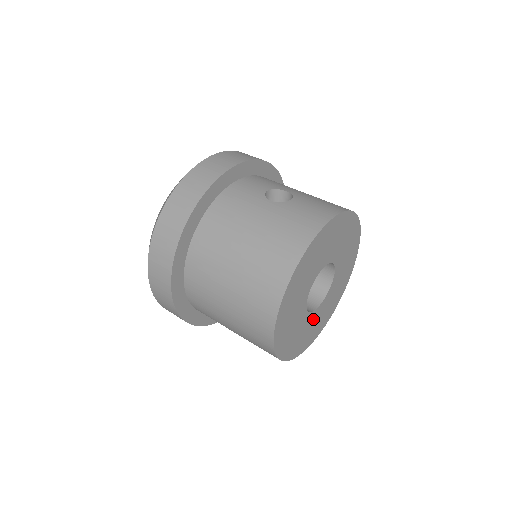
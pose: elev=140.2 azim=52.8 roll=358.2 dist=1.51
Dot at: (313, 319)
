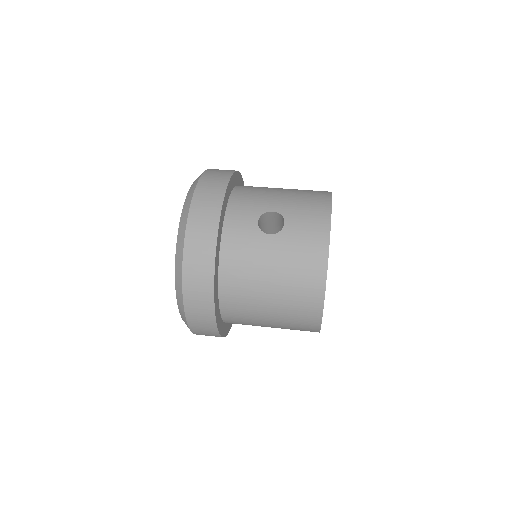
Dot at: occluded
